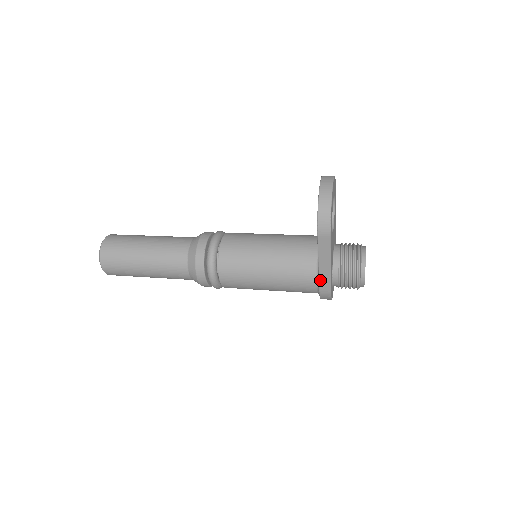
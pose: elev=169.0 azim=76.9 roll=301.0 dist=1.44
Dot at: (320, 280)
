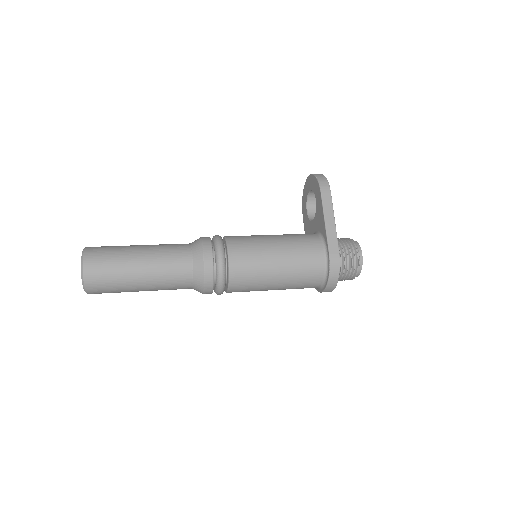
Dot at: (328, 240)
